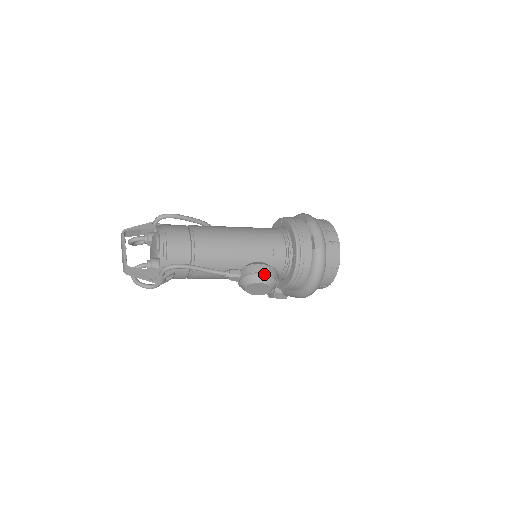
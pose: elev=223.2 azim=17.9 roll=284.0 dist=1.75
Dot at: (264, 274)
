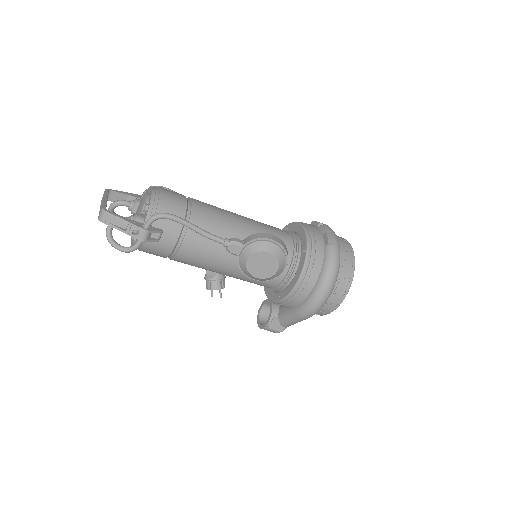
Dot at: (273, 242)
